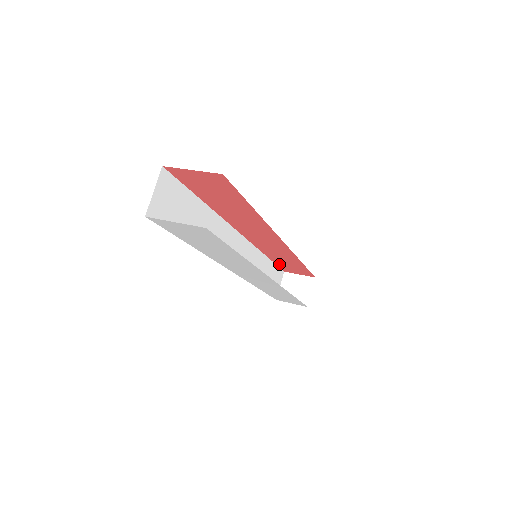
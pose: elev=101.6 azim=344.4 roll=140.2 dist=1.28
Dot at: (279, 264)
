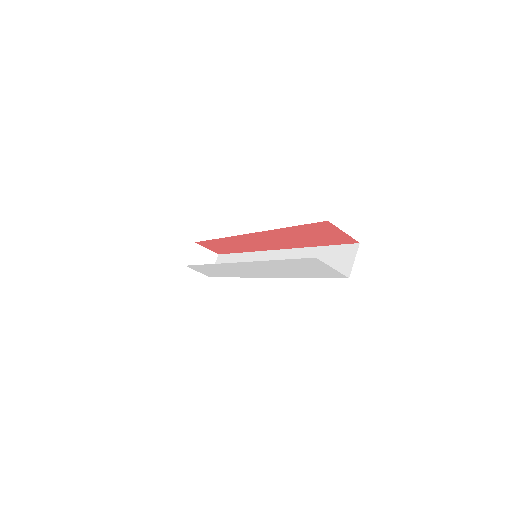
Dot at: (209, 242)
